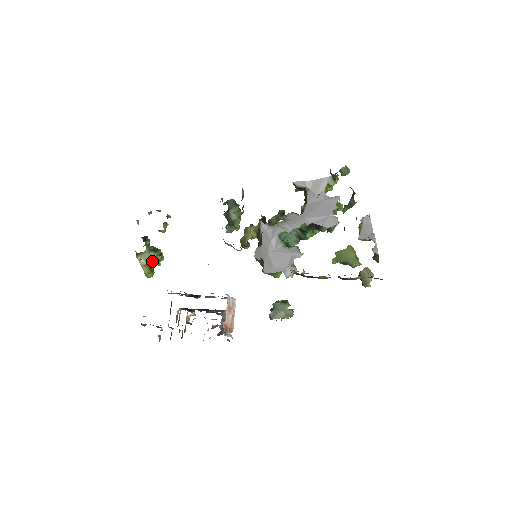
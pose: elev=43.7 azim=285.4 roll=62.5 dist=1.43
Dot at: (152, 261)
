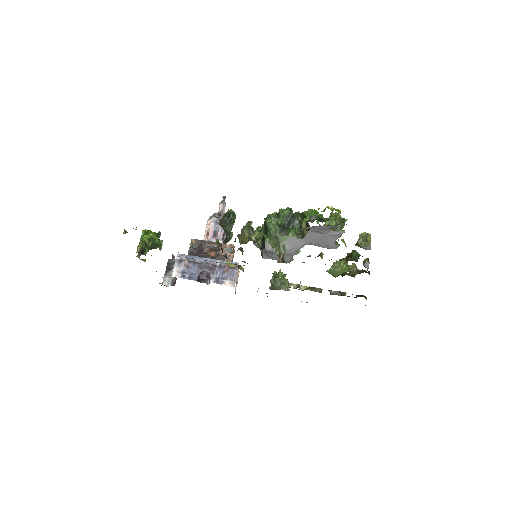
Dot at: occluded
